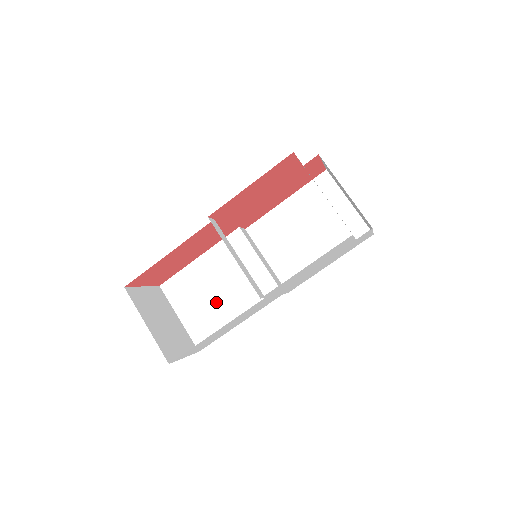
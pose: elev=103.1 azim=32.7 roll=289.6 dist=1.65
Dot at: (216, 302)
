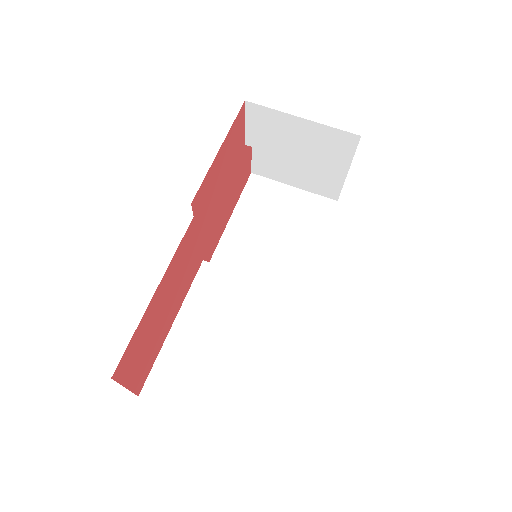
Dot at: (232, 361)
